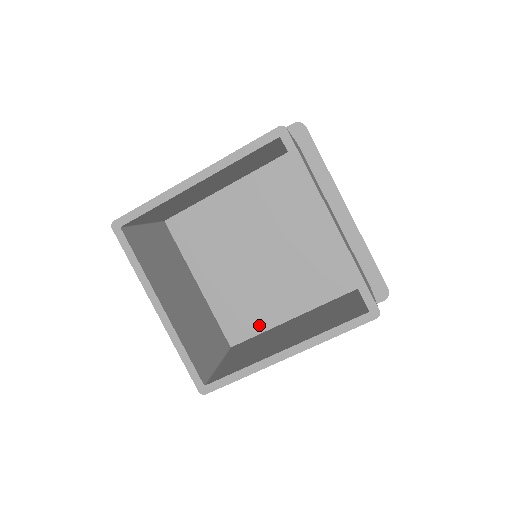
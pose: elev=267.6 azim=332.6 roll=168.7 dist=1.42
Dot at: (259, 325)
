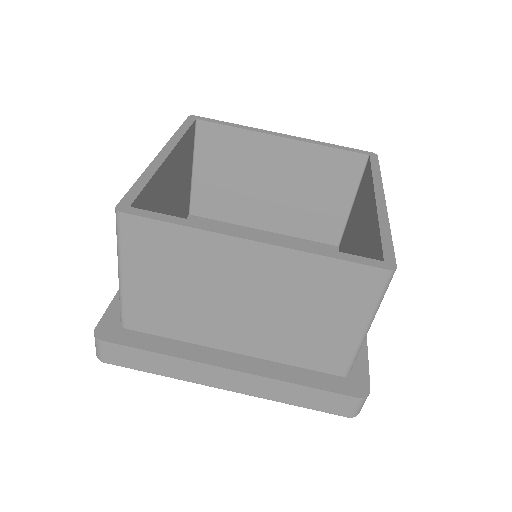
Dot at: occluded
